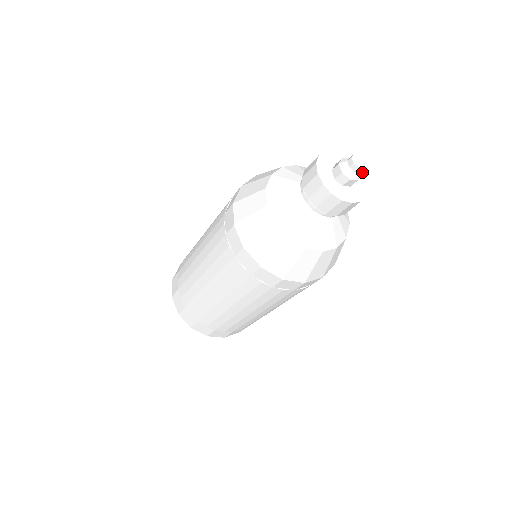
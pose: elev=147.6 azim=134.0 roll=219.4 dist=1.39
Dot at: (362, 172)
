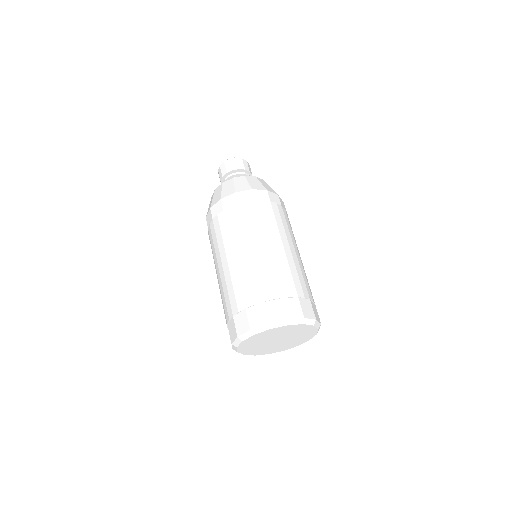
Dot at: occluded
